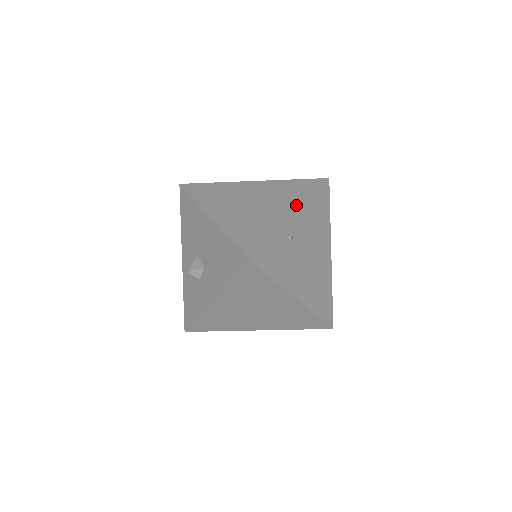
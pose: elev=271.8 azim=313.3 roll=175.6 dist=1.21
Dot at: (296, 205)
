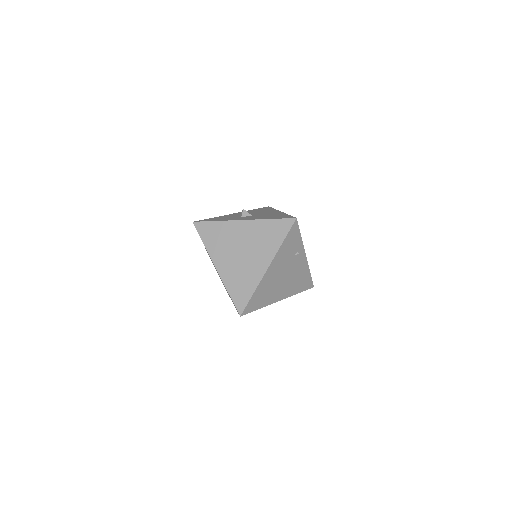
Dot at: occluded
